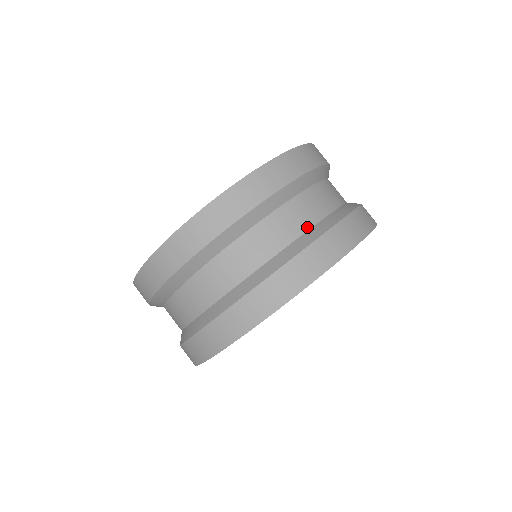
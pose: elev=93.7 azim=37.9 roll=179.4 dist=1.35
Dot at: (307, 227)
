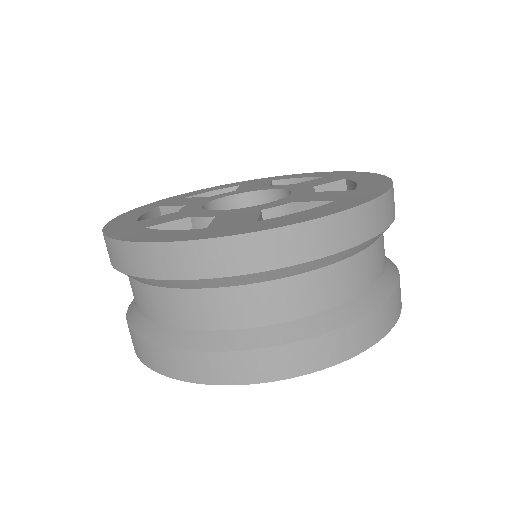
Dot at: (312, 311)
